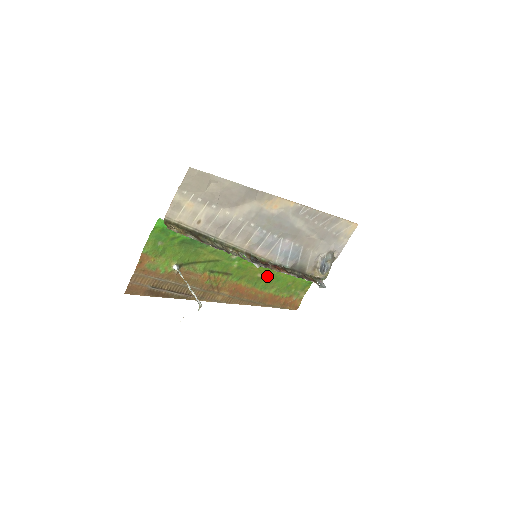
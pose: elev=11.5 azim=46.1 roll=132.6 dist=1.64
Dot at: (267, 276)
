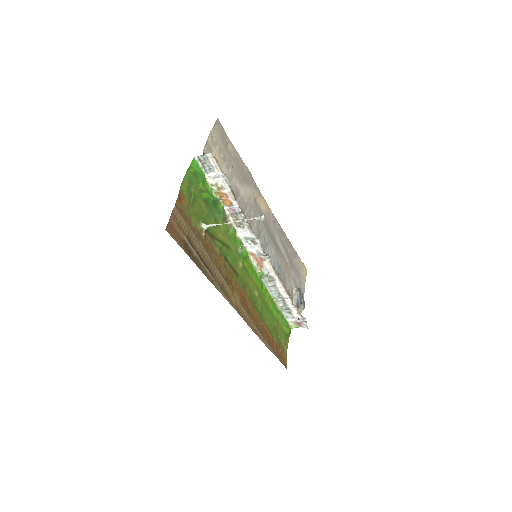
Dot at: (261, 300)
